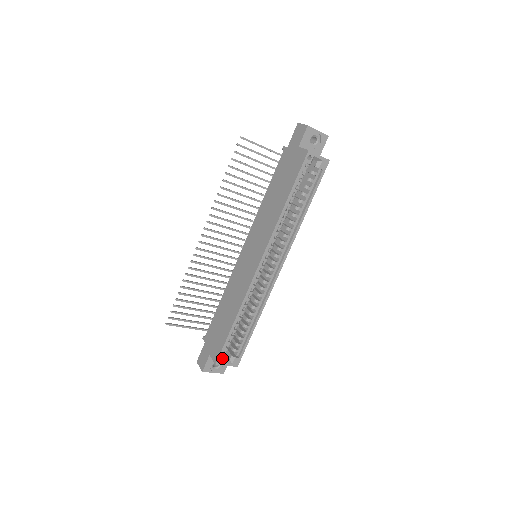
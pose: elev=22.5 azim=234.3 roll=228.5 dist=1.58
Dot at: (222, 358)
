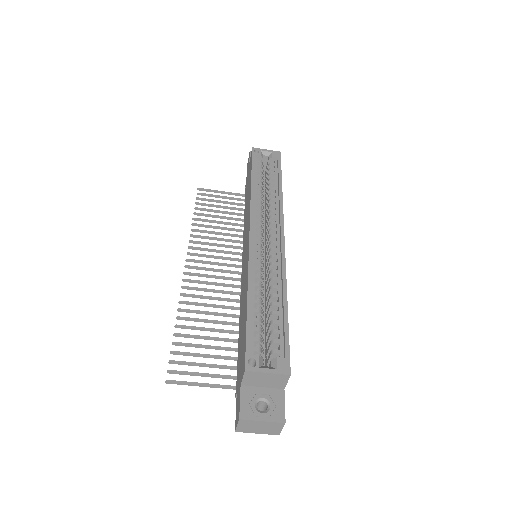
Dot at: (254, 363)
